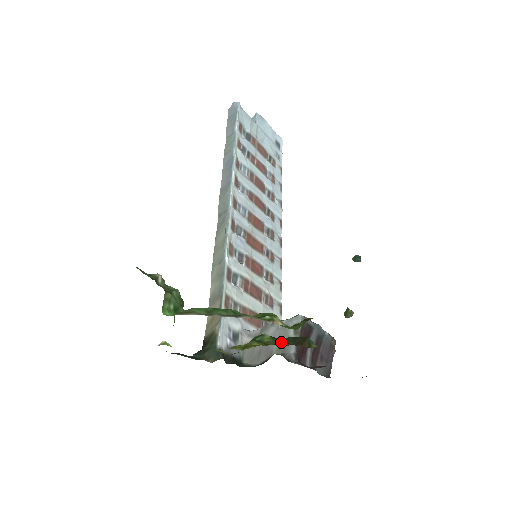
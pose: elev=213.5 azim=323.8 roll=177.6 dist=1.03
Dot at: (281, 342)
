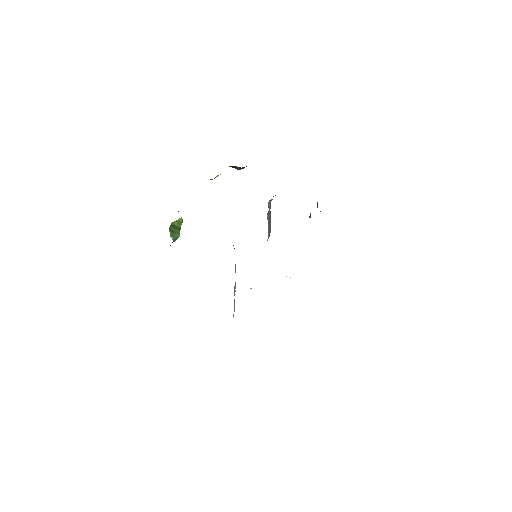
Dot at: occluded
